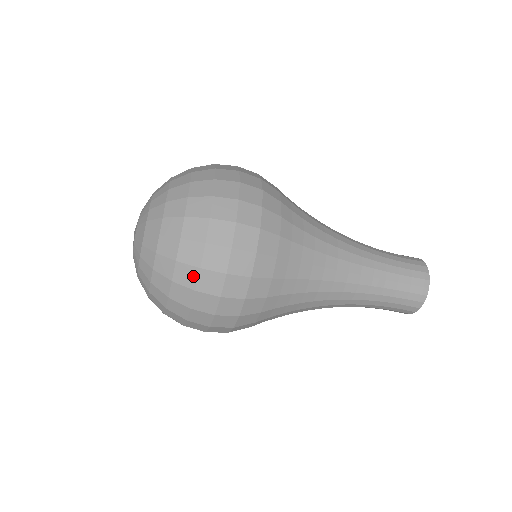
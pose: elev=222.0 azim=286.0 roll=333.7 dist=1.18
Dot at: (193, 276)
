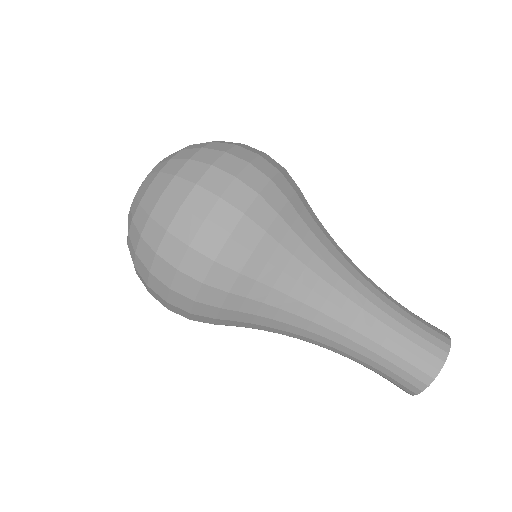
Dot at: (185, 191)
